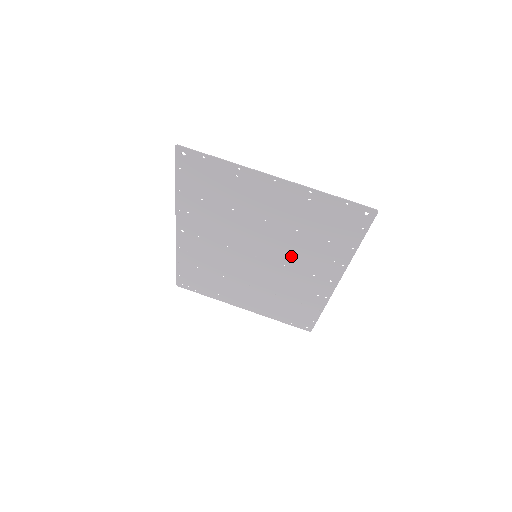
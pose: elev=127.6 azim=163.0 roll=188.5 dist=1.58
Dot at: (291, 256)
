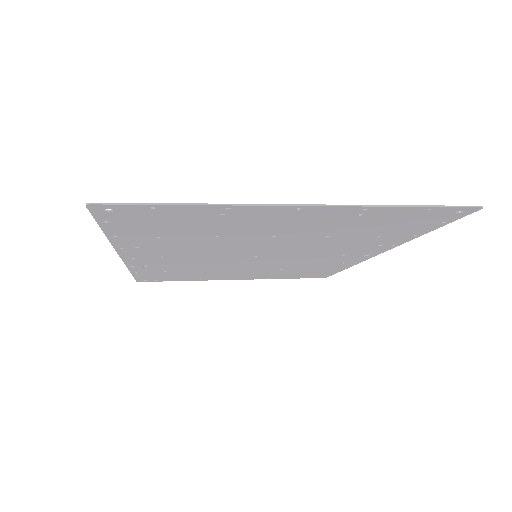
Dot at: (312, 250)
